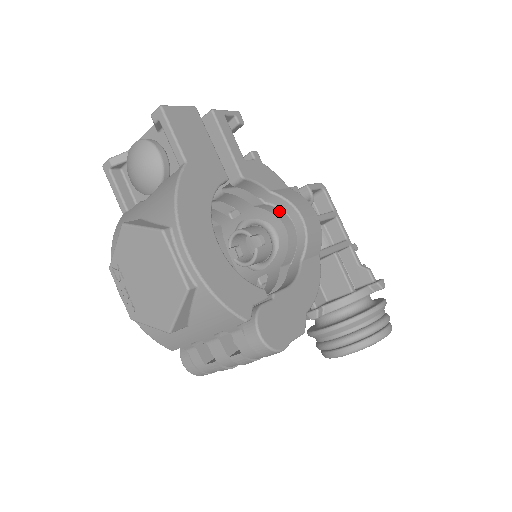
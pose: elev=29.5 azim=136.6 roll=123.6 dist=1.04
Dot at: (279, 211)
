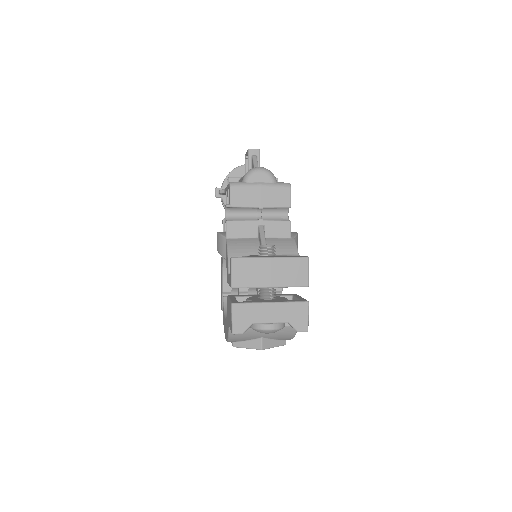
Dot at: occluded
